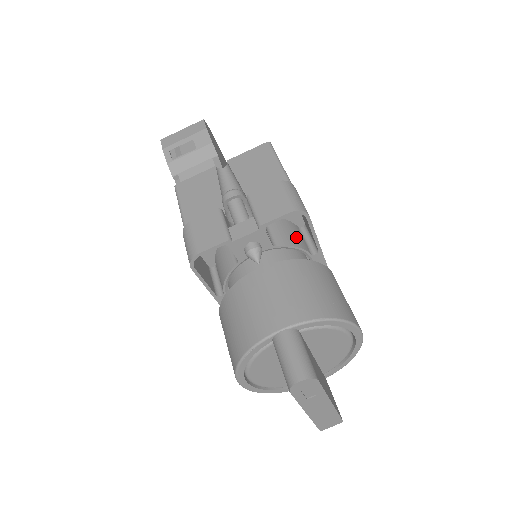
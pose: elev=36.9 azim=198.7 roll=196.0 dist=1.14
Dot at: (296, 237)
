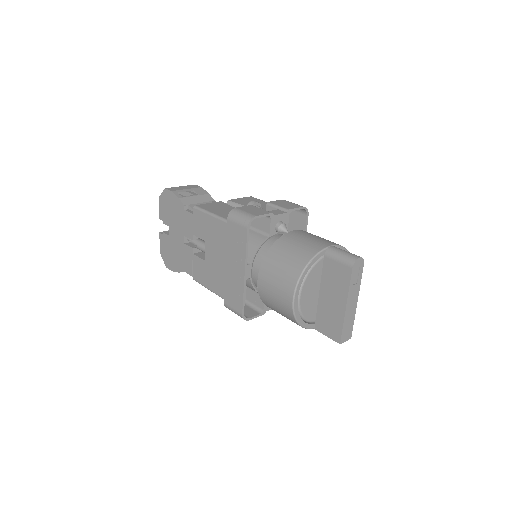
Dot at: occluded
